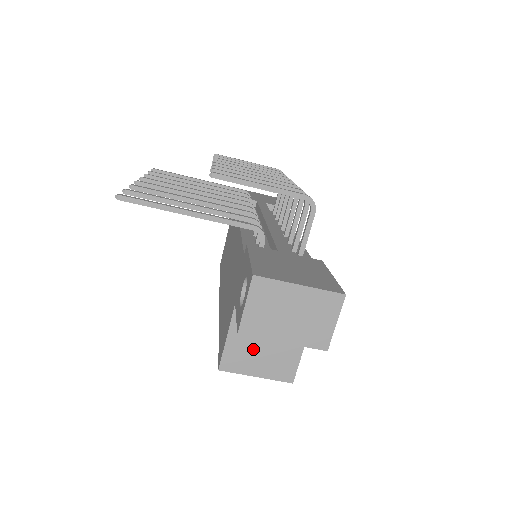
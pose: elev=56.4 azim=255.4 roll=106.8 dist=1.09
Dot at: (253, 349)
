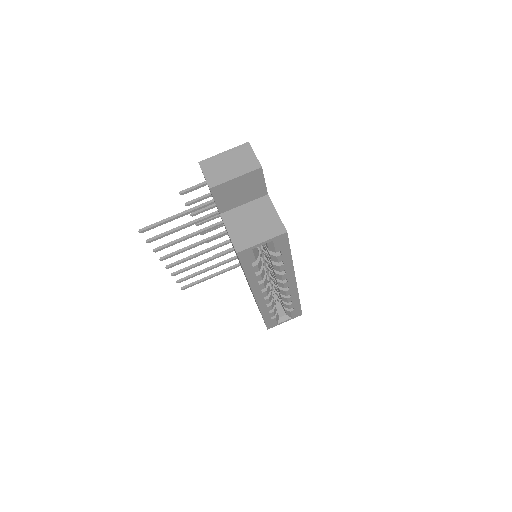
Dot at: (248, 229)
